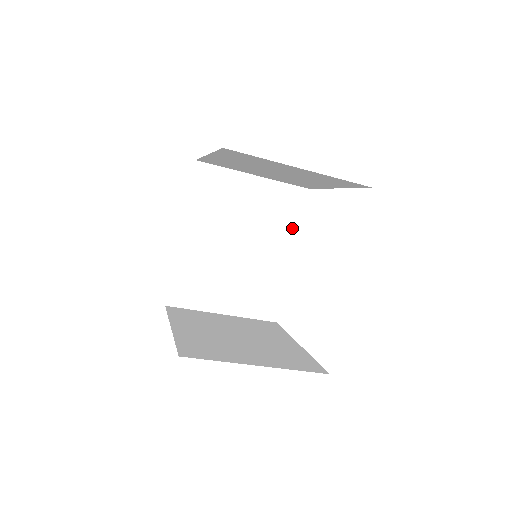
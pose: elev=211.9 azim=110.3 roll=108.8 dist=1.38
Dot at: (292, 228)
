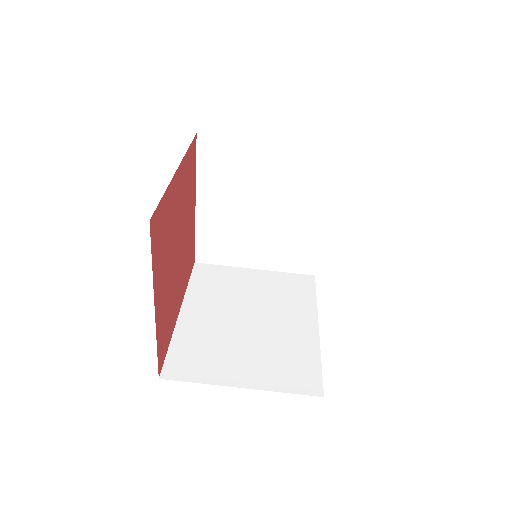
Dot at: (309, 304)
